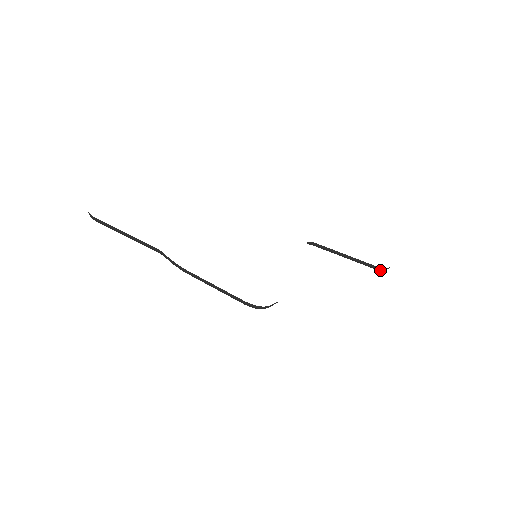
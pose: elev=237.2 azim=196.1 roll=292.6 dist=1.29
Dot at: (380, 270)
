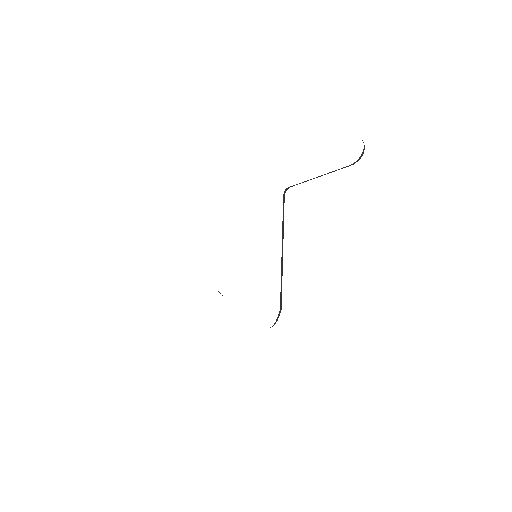
Dot at: (357, 161)
